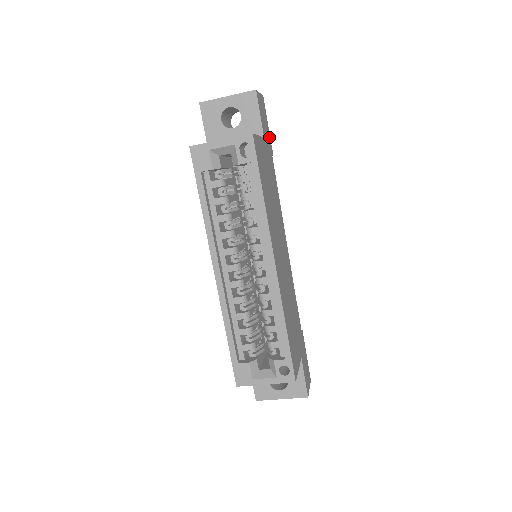
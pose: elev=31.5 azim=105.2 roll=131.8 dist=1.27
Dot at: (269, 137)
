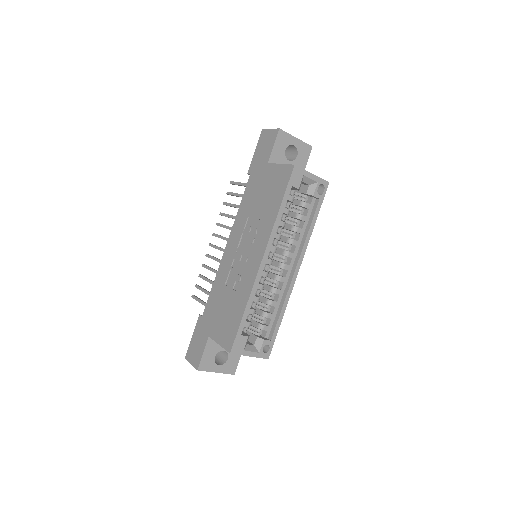
Dot at: occluded
